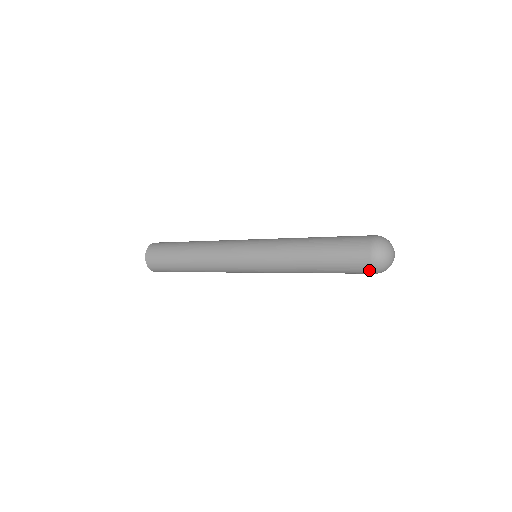
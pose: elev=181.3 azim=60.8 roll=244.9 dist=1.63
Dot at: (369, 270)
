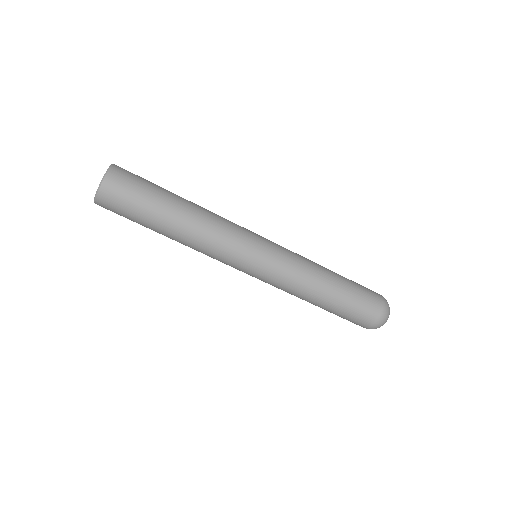
Dot at: (377, 315)
